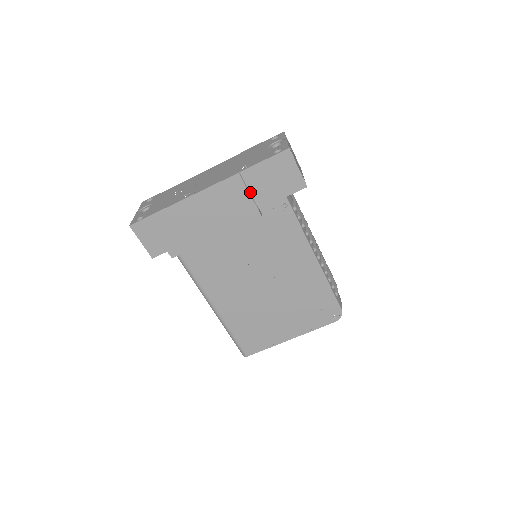
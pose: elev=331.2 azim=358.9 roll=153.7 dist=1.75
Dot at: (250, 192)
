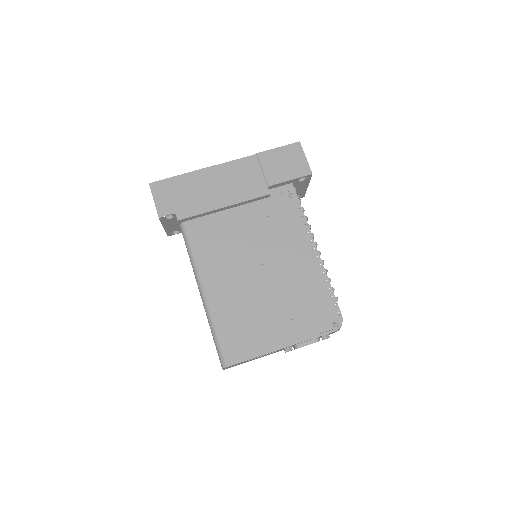
Dot at: (263, 170)
